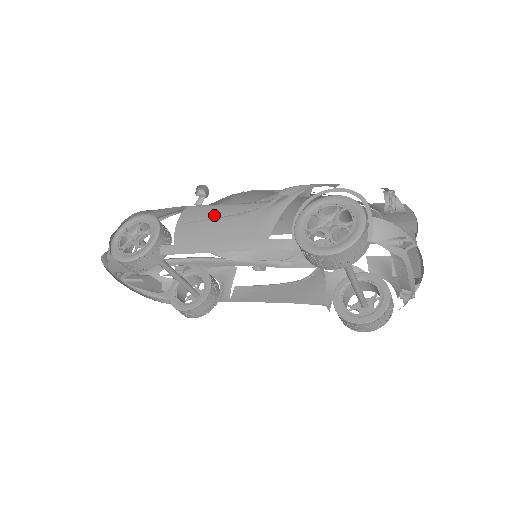
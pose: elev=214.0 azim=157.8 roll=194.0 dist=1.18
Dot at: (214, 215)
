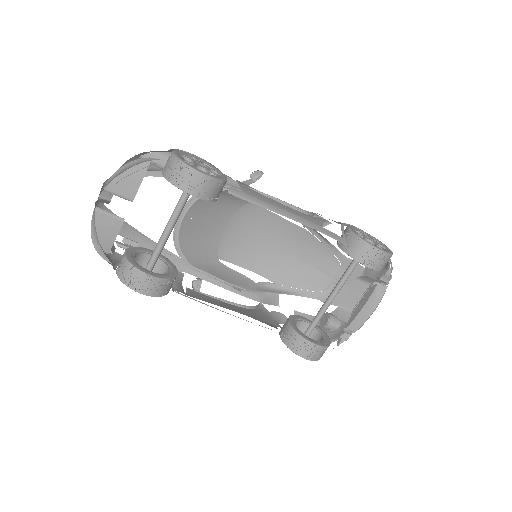
Dot at: (270, 196)
